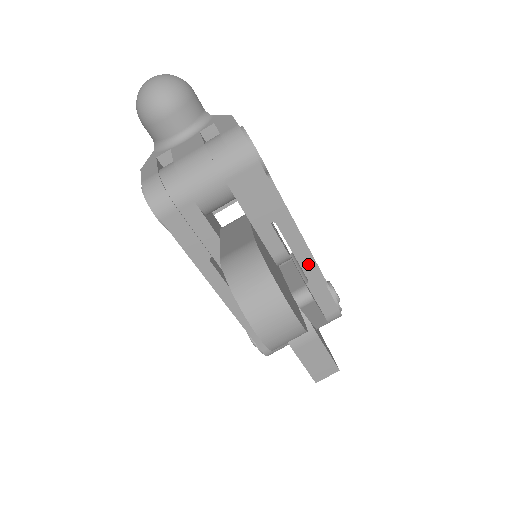
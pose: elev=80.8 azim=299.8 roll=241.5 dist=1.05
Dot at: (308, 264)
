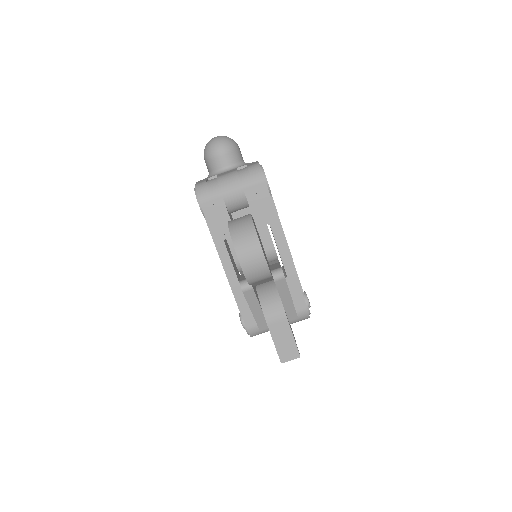
Dot at: (288, 262)
